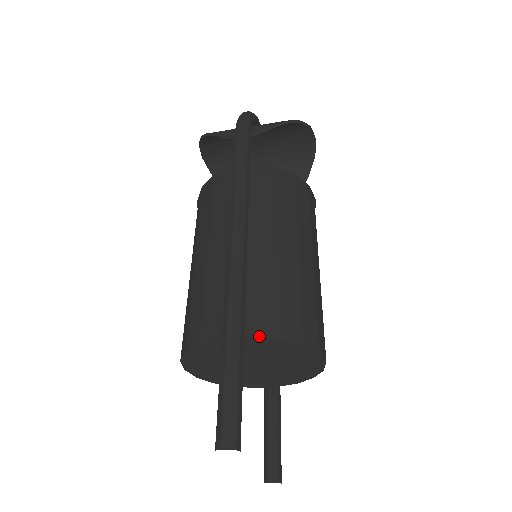
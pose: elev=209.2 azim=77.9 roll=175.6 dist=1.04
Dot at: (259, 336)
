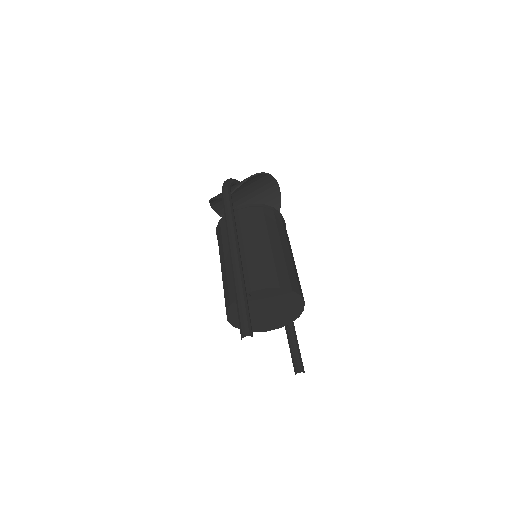
Dot at: (255, 290)
